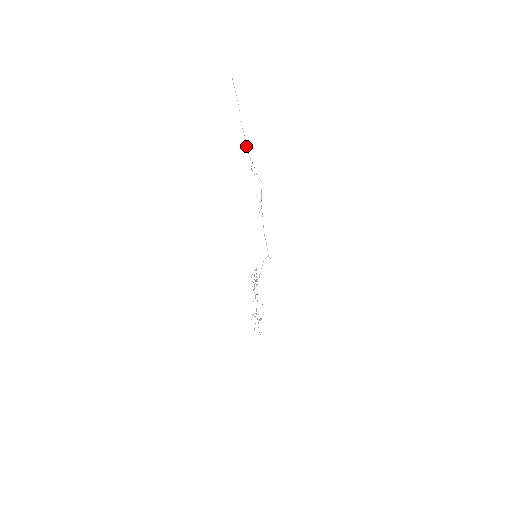
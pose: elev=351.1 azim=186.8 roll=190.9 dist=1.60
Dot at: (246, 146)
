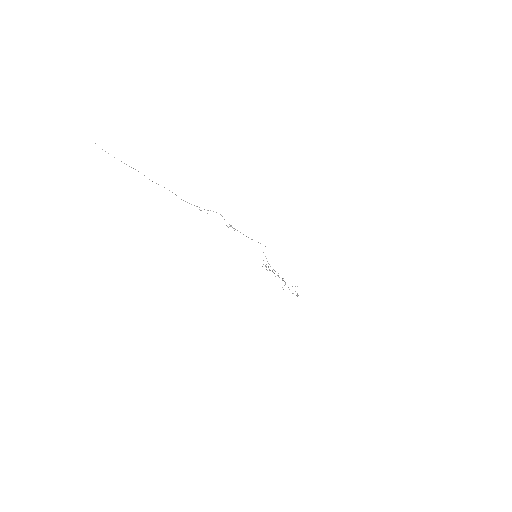
Dot at: occluded
